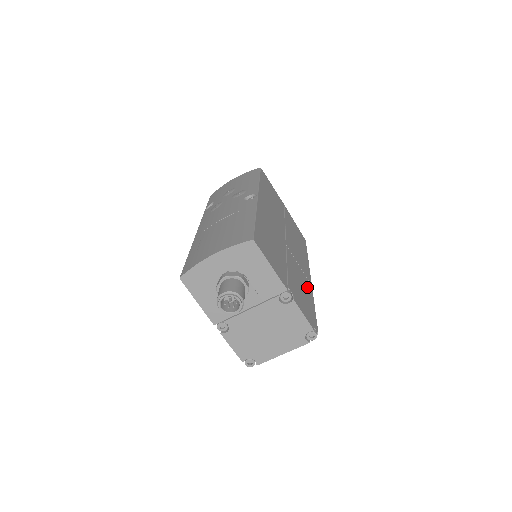
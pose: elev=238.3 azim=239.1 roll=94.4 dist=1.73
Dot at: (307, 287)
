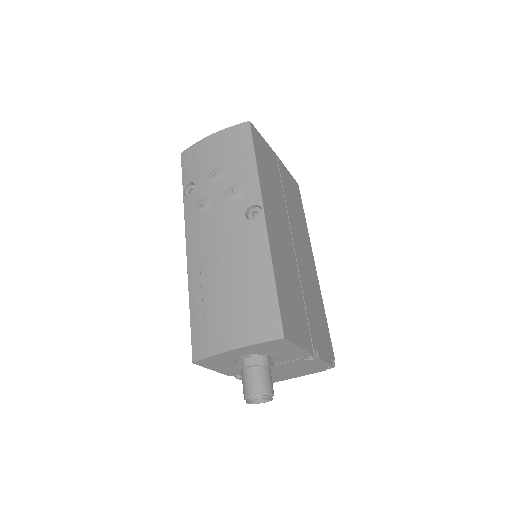
Dot at: (317, 293)
